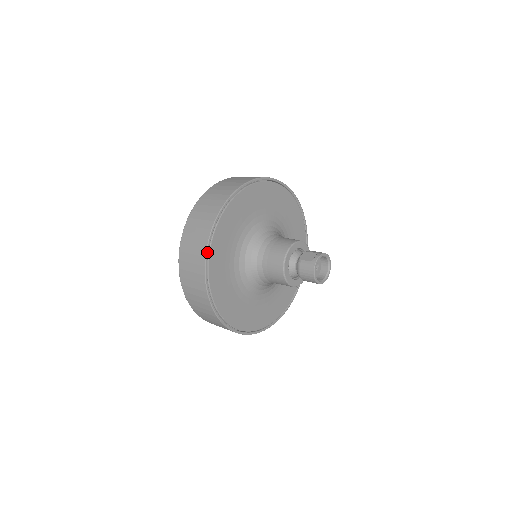
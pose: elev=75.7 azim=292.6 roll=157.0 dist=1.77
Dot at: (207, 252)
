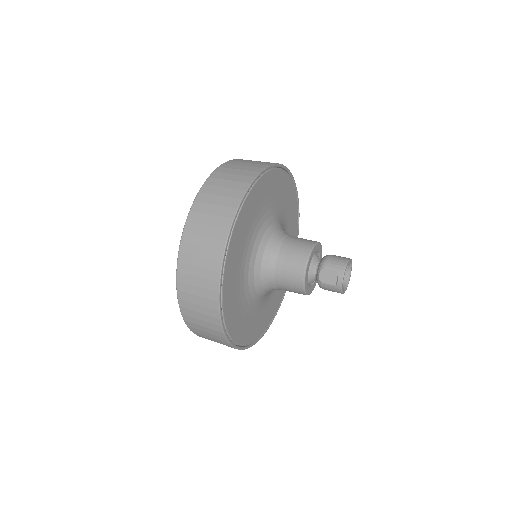
Dot at: (228, 340)
